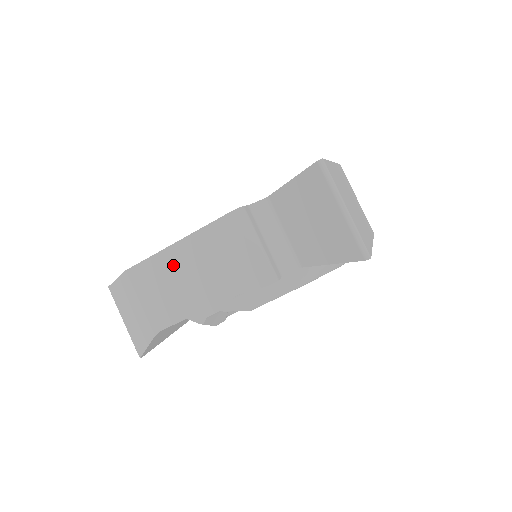
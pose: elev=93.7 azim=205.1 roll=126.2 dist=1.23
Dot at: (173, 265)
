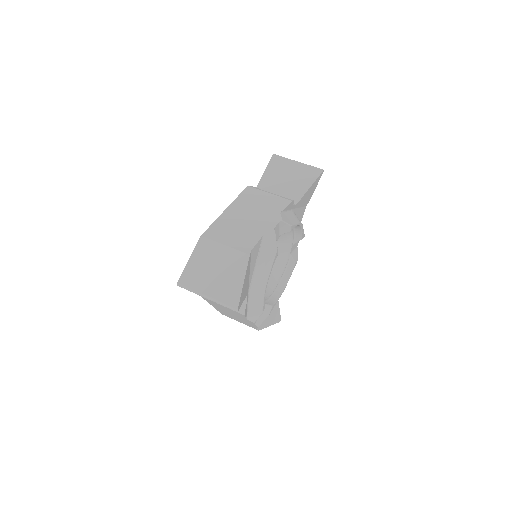
Dot at: (233, 218)
